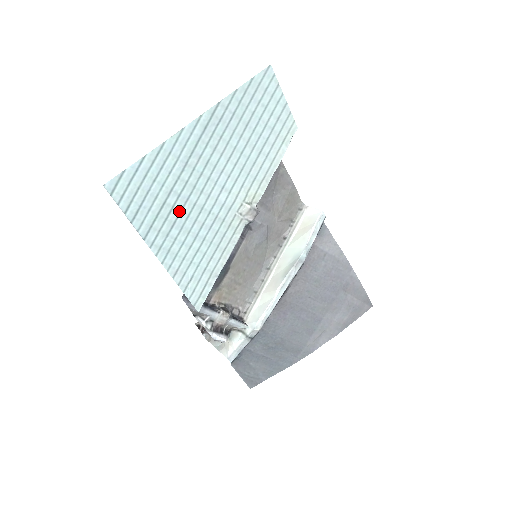
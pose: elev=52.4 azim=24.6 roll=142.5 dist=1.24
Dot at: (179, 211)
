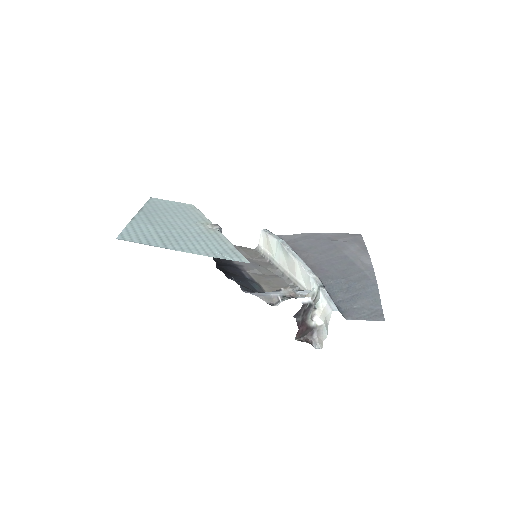
Dot at: (172, 237)
